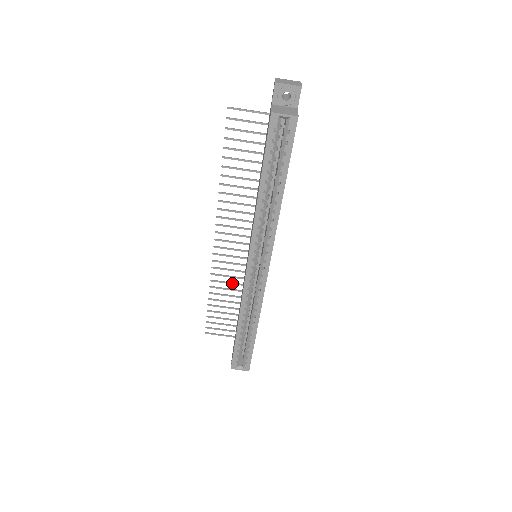
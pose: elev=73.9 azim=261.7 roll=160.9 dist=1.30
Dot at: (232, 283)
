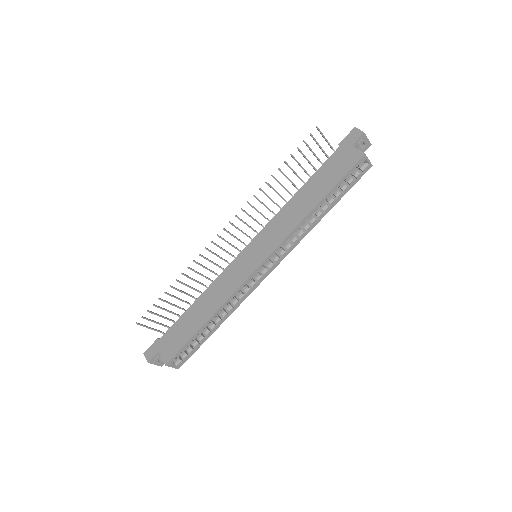
Dot at: (203, 275)
